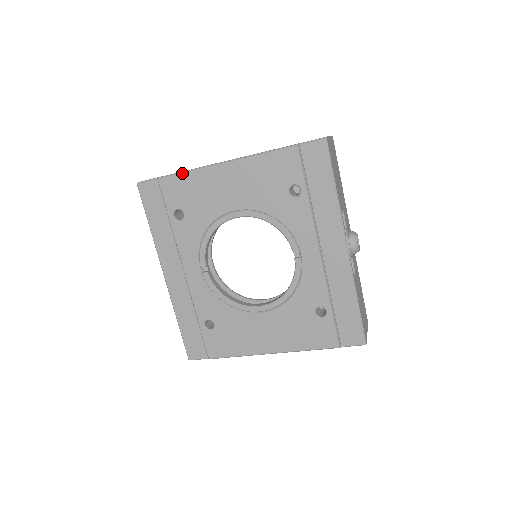
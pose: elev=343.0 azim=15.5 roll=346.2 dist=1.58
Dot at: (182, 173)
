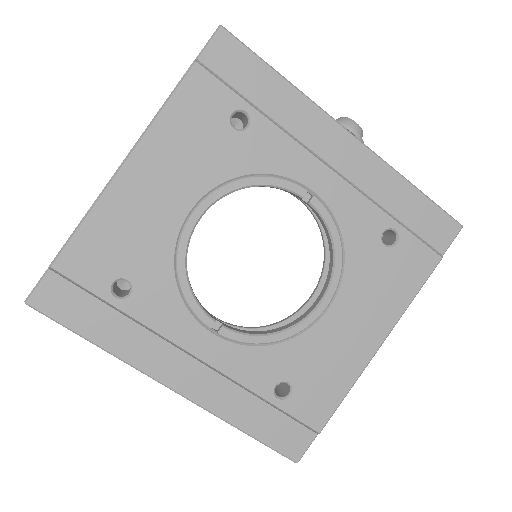
Dot at: (78, 228)
